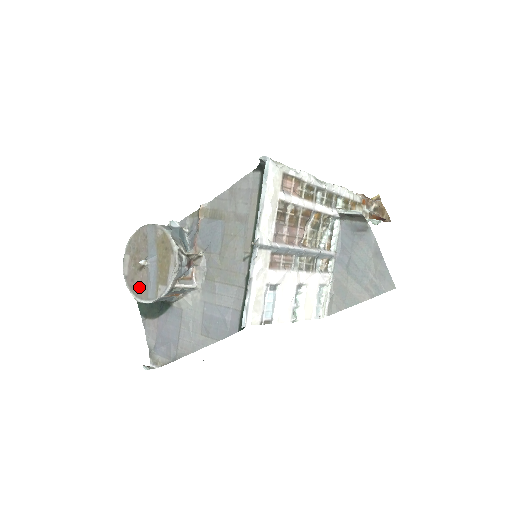
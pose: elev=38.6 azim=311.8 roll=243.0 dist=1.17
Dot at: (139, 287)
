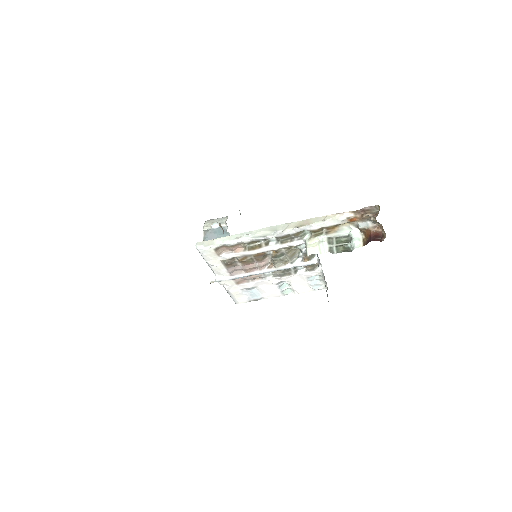
Dot at: occluded
